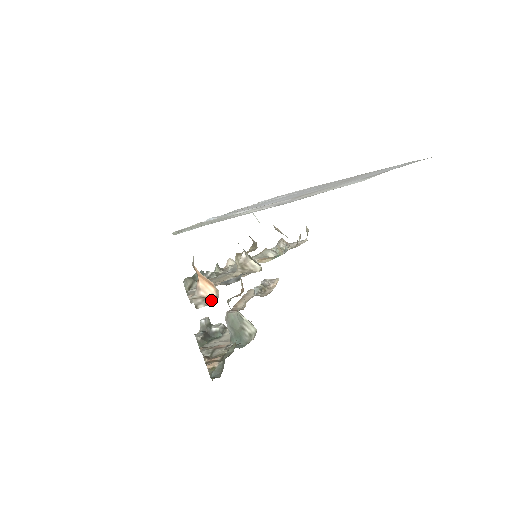
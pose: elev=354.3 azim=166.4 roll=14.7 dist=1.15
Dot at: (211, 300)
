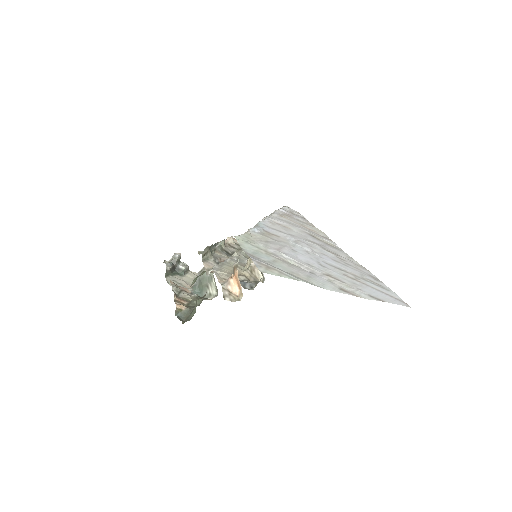
Dot at: (235, 298)
